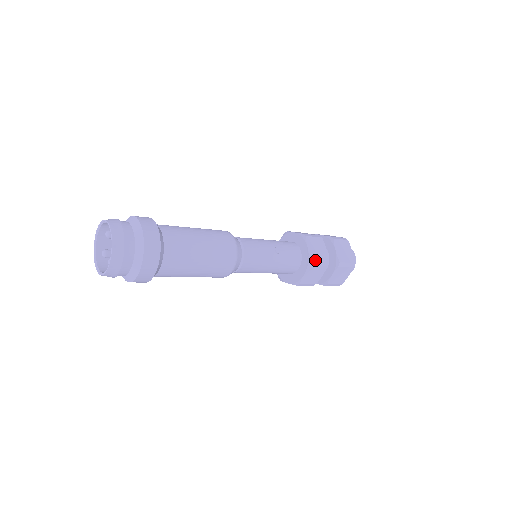
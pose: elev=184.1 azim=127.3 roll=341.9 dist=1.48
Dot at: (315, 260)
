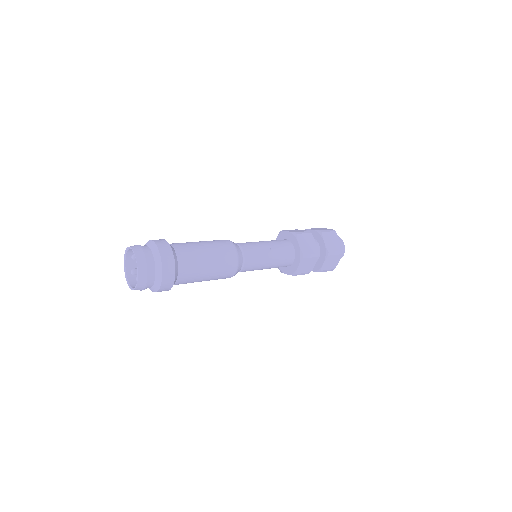
Dot at: (306, 254)
